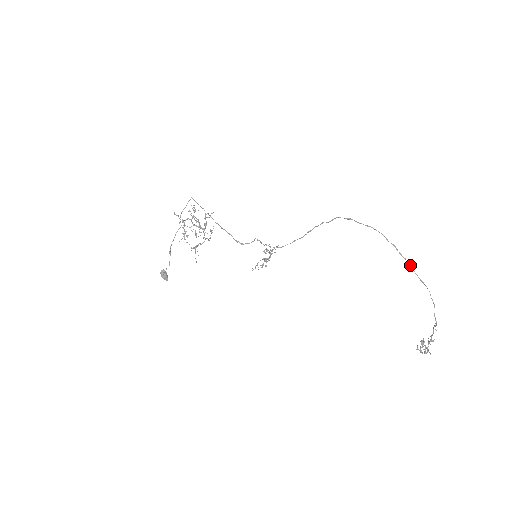
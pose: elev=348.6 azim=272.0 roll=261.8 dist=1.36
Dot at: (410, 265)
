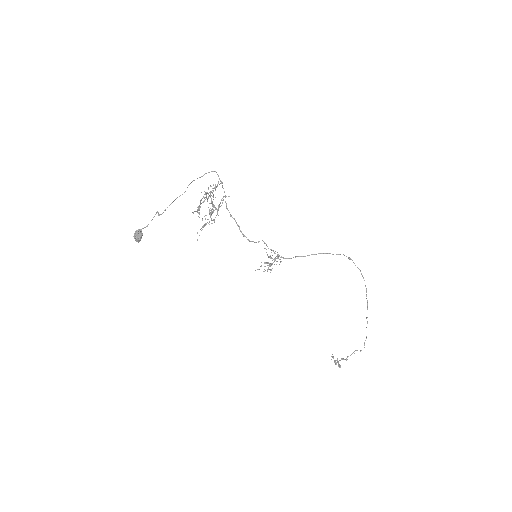
Dot at: occluded
